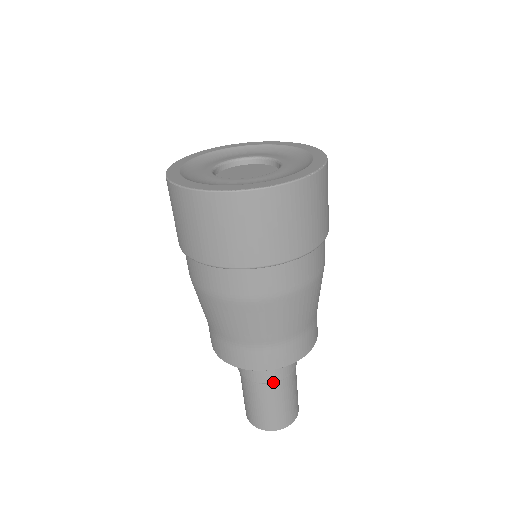
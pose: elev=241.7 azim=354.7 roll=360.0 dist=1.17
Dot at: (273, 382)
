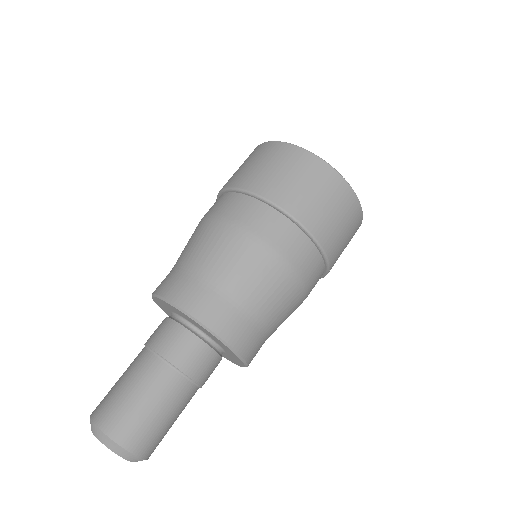
Dot at: (161, 355)
